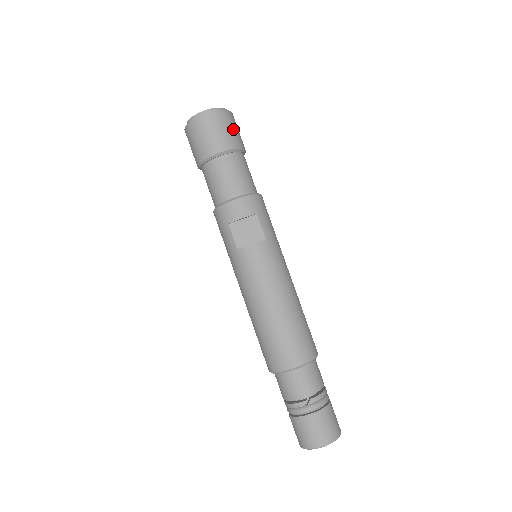
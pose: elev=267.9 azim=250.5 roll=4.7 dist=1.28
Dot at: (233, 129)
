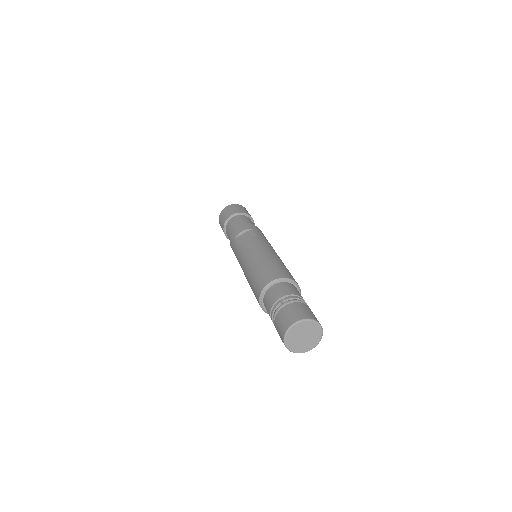
Dot at: (243, 209)
